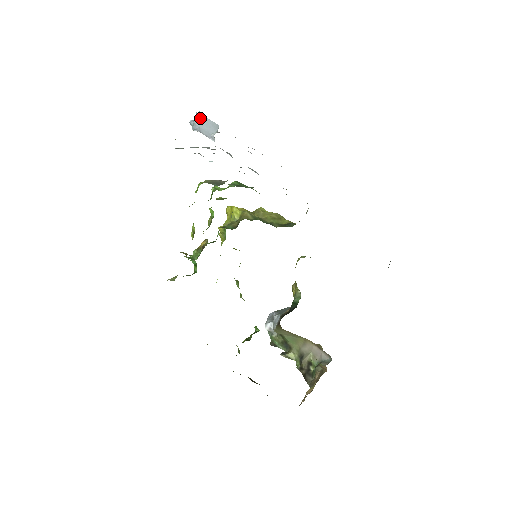
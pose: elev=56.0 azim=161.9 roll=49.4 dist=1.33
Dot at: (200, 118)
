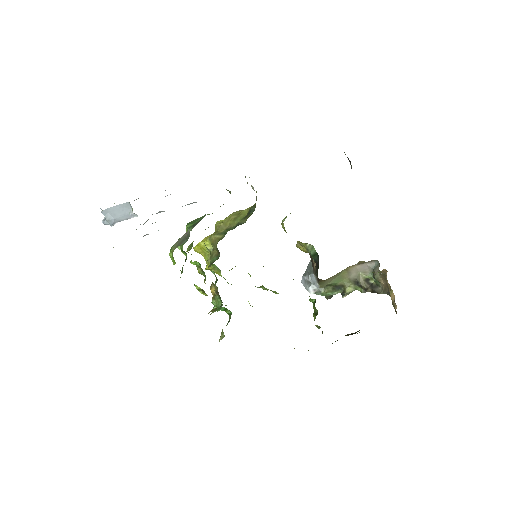
Dot at: (108, 212)
